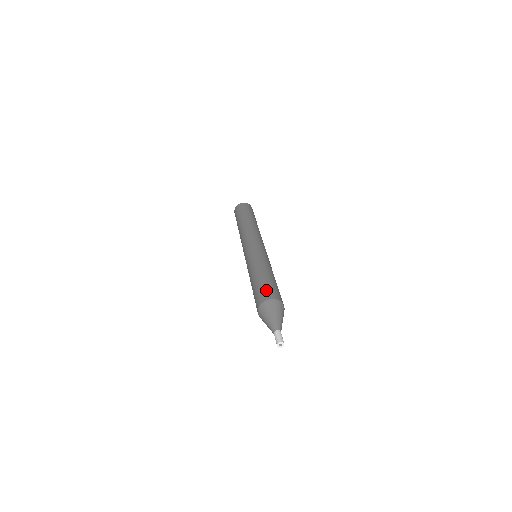
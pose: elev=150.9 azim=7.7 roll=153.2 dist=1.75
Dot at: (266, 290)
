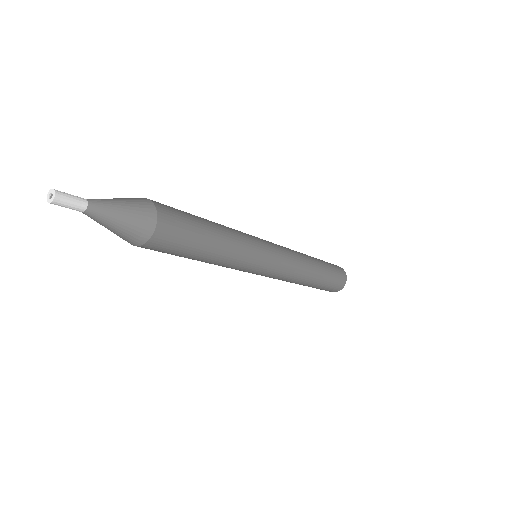
Dot at: occluded
